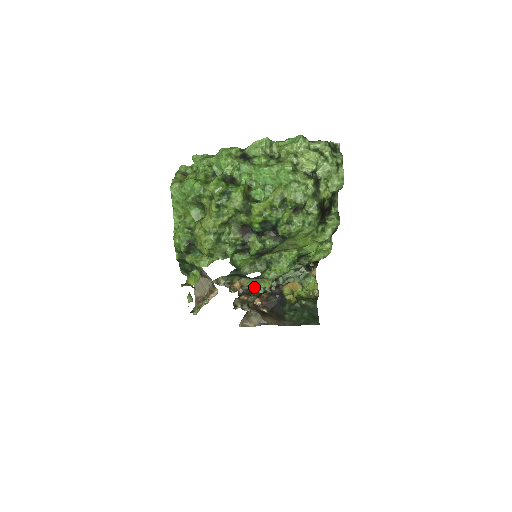
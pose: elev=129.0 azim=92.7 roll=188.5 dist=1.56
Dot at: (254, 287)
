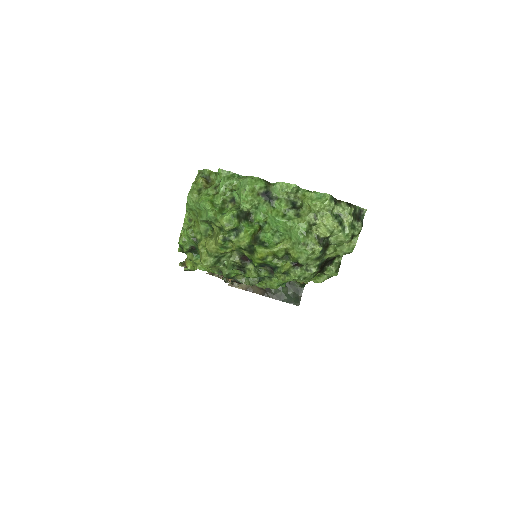
Dot at: occluded
